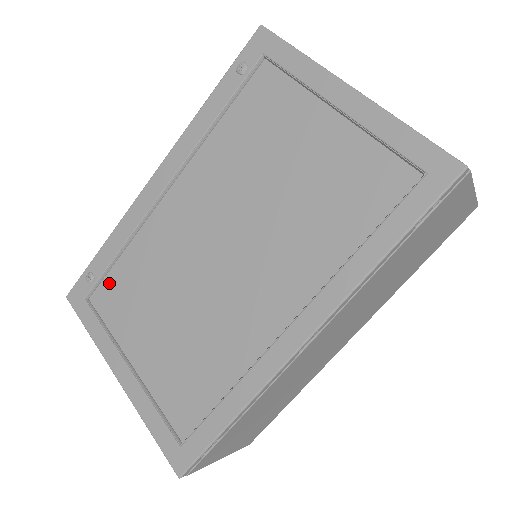
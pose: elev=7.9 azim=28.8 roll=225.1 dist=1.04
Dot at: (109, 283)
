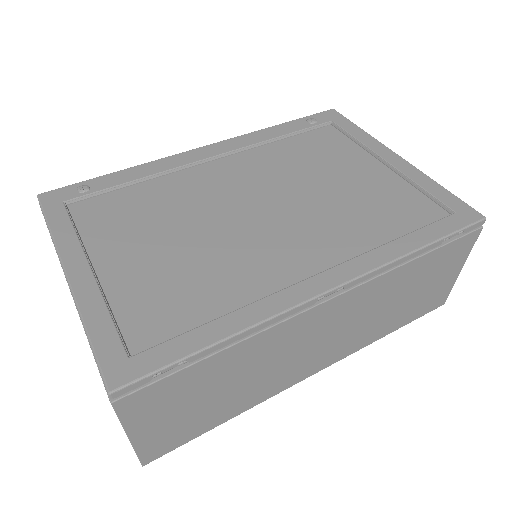
Dot at: (104, 200)
